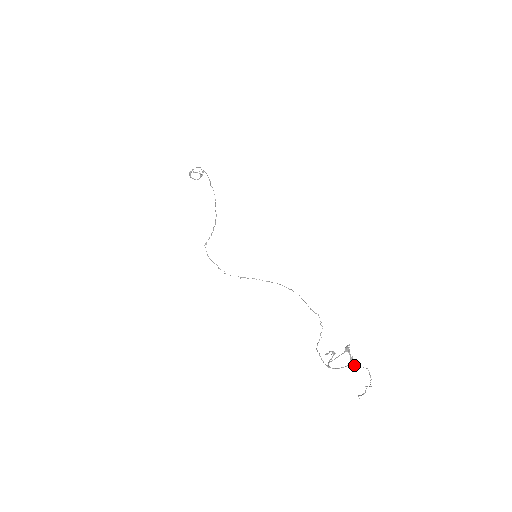
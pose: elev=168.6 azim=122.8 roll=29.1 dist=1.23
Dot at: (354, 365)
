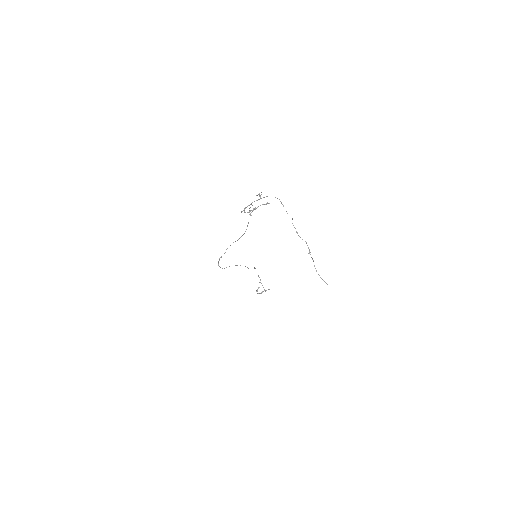
Dot at: occluded
